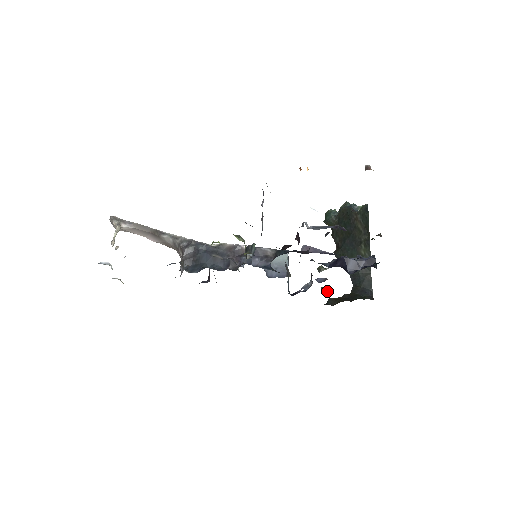
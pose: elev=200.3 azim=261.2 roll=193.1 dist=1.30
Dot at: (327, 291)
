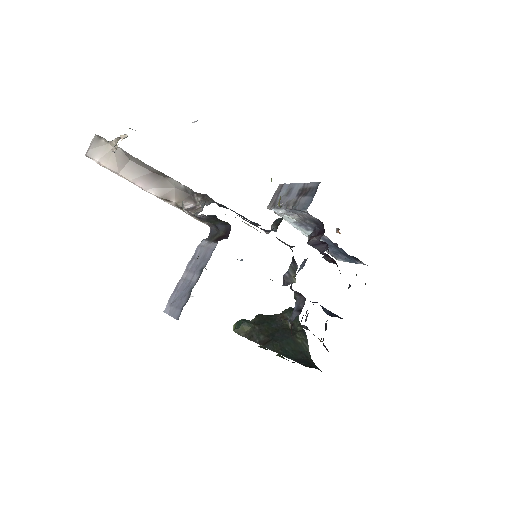
Dot at: (284, 358)
